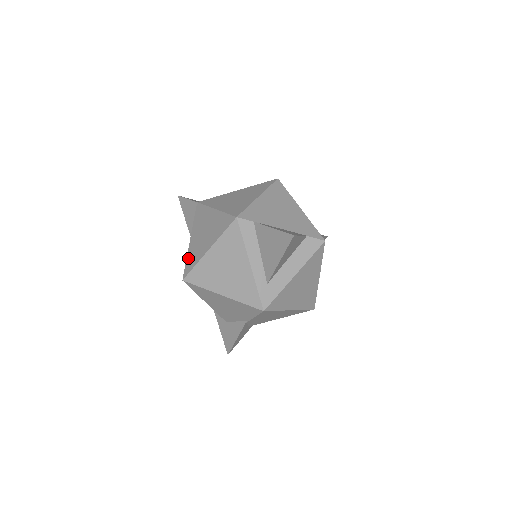
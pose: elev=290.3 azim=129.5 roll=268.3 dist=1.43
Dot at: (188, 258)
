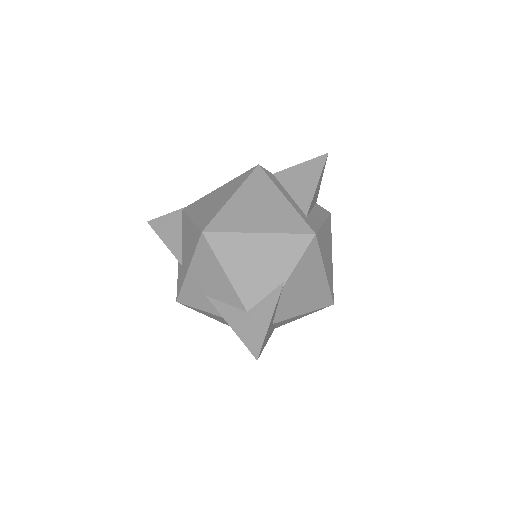
Dot at: (199, 222)
